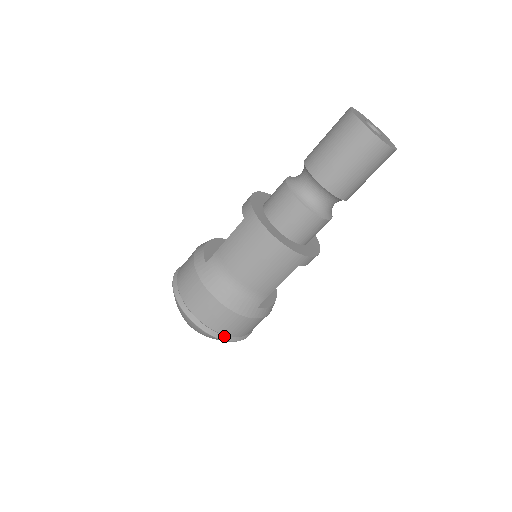
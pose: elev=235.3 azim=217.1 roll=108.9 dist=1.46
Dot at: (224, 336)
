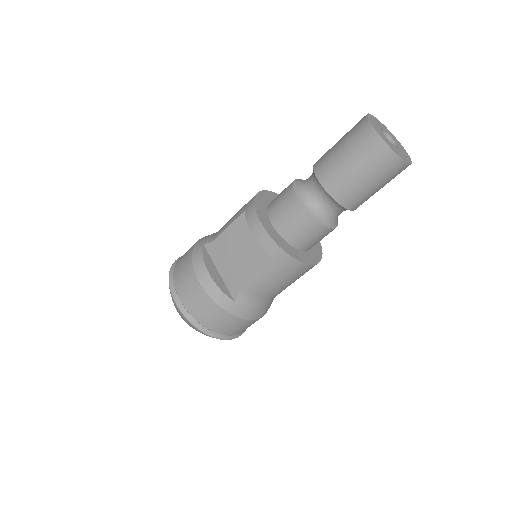
Dot at: occluded
